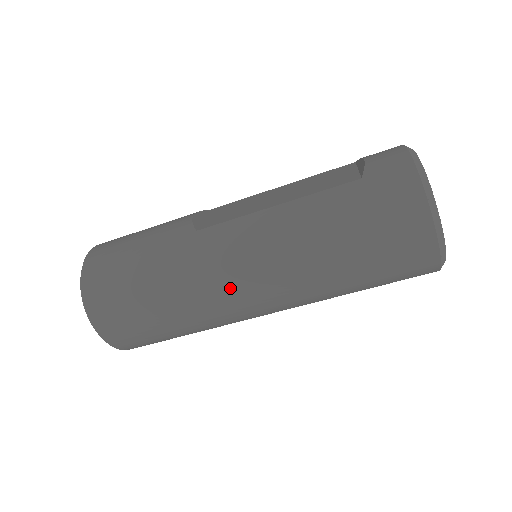
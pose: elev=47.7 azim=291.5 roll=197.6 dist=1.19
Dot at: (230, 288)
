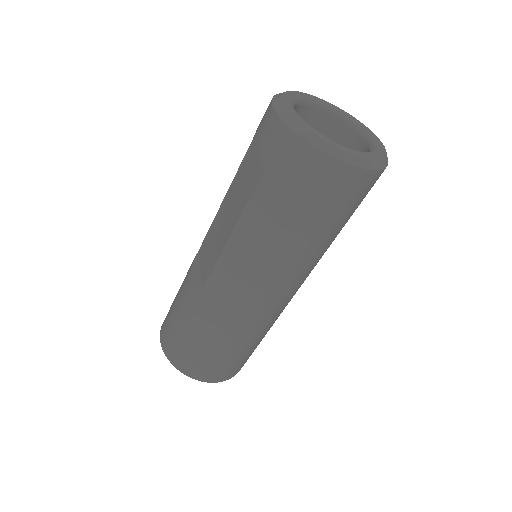
Dot at: (257, 307)
